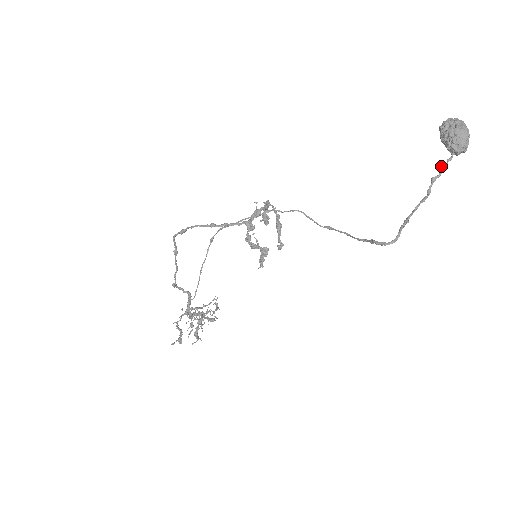
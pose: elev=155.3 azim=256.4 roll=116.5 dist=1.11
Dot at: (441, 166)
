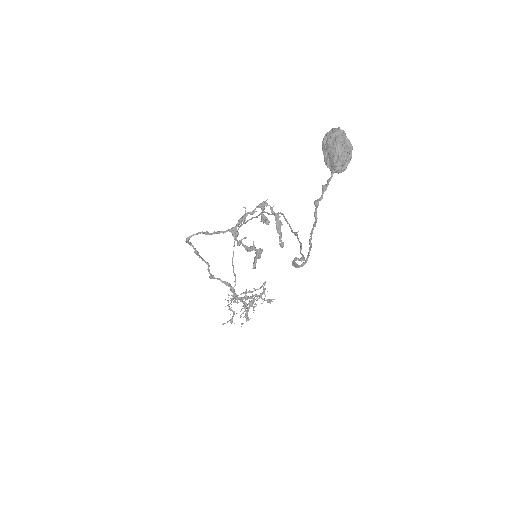
Dot at: (322, 188)
